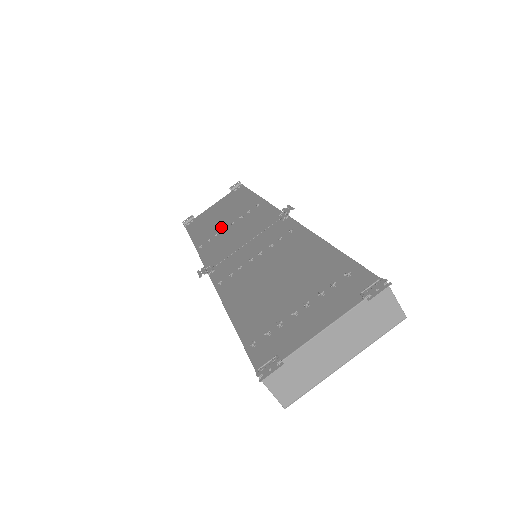
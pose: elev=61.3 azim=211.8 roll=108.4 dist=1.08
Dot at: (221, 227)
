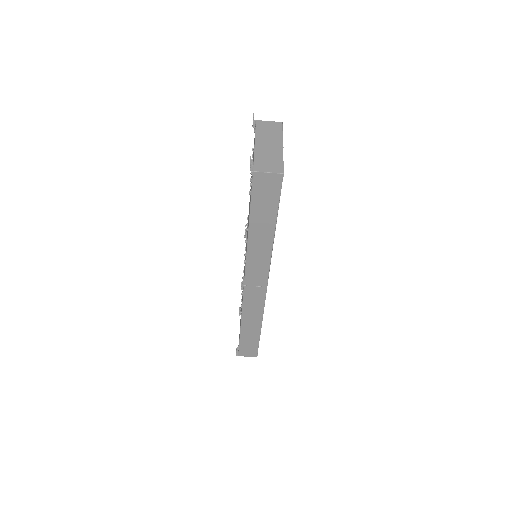
Dot at: occluded
